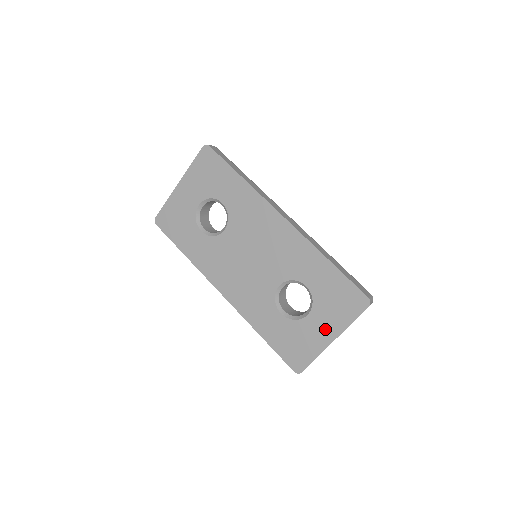
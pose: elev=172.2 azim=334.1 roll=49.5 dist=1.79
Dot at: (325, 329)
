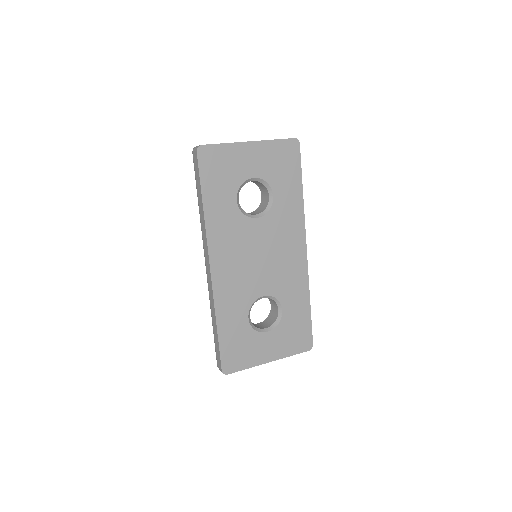
Dot at: (271, 350)
